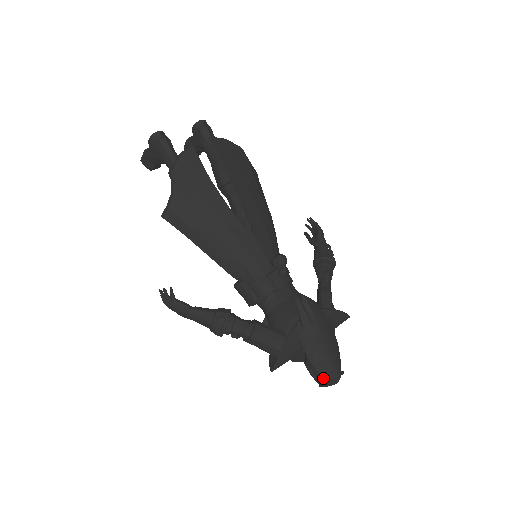
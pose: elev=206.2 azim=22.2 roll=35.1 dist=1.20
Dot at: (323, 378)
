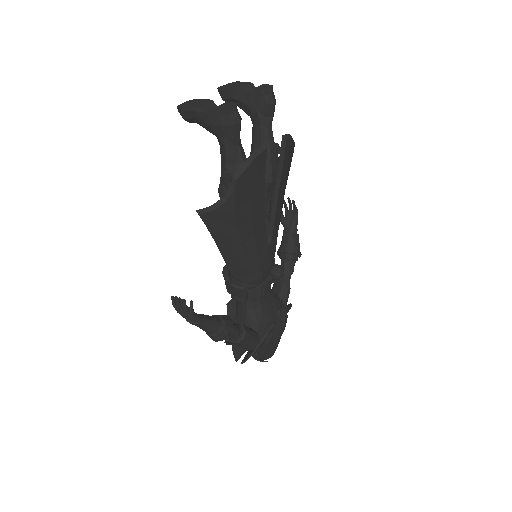
Dot at: (262, 358)
